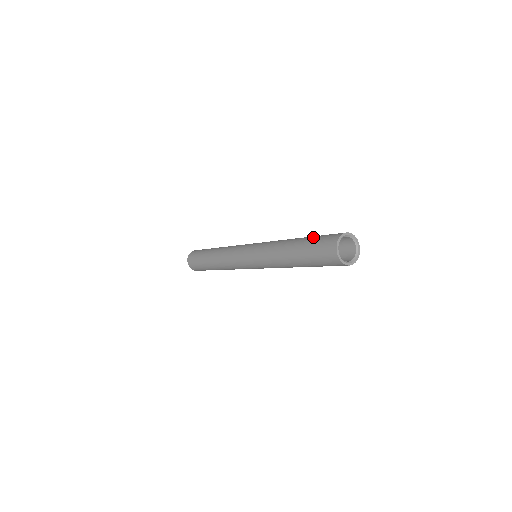
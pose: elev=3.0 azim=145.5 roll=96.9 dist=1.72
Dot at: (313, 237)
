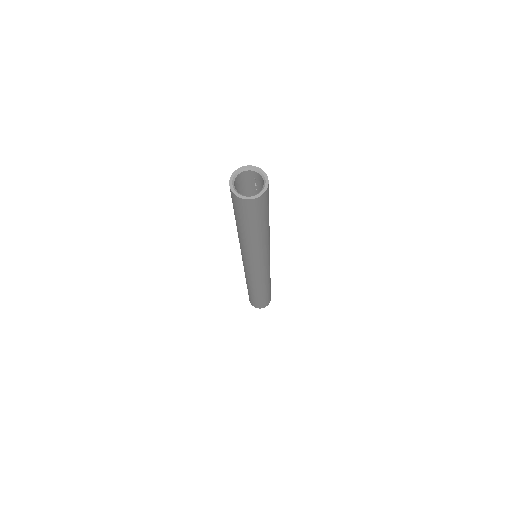
Dot at: occluded
